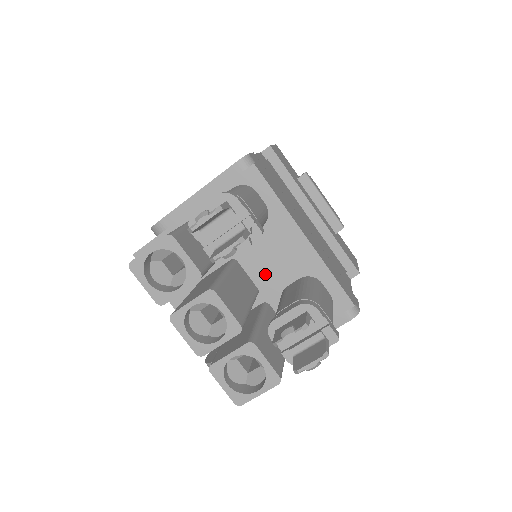
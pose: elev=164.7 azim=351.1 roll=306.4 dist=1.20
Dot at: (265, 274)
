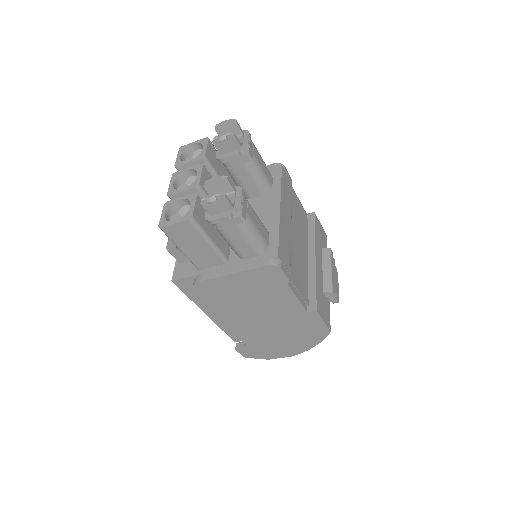
Dot at: occluded
